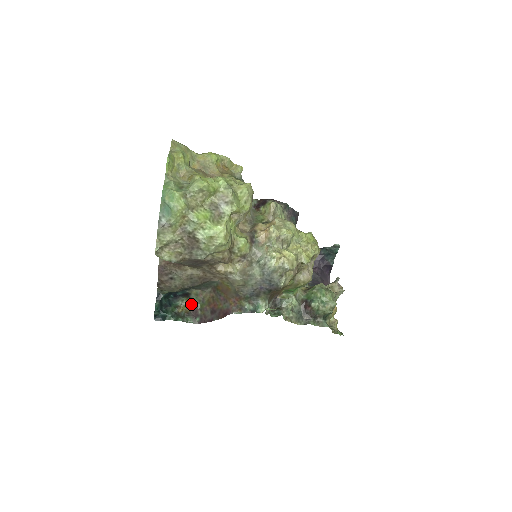
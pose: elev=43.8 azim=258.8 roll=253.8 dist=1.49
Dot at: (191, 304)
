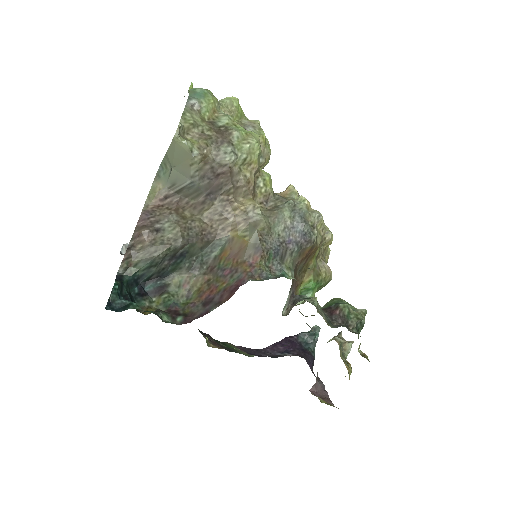
Dot at: (167, 303)
